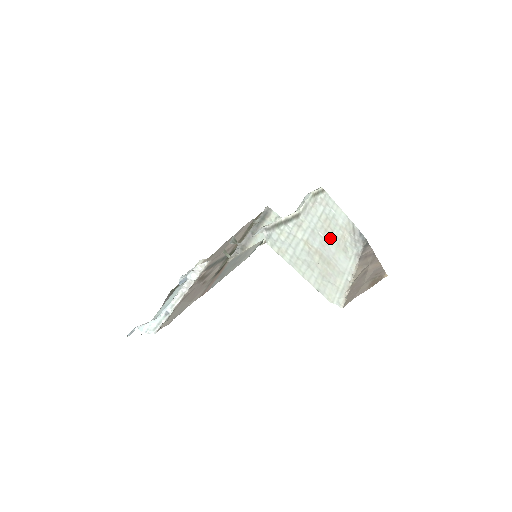
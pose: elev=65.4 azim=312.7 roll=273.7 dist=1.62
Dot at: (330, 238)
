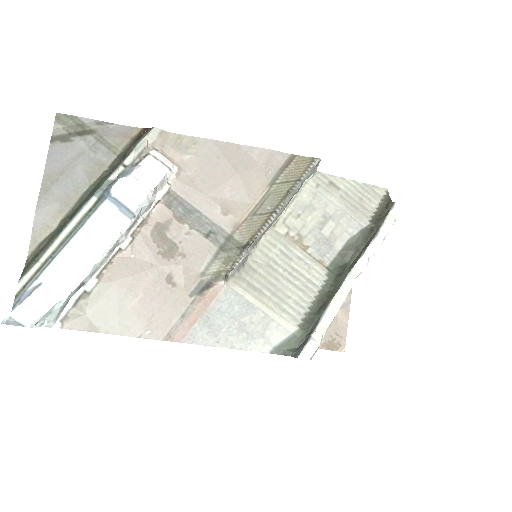
Dot at: occluded
